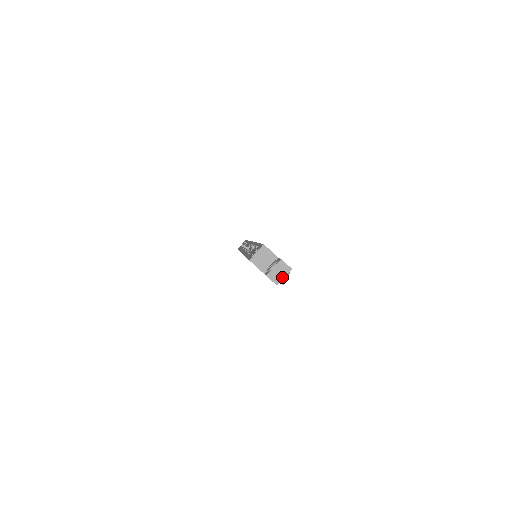
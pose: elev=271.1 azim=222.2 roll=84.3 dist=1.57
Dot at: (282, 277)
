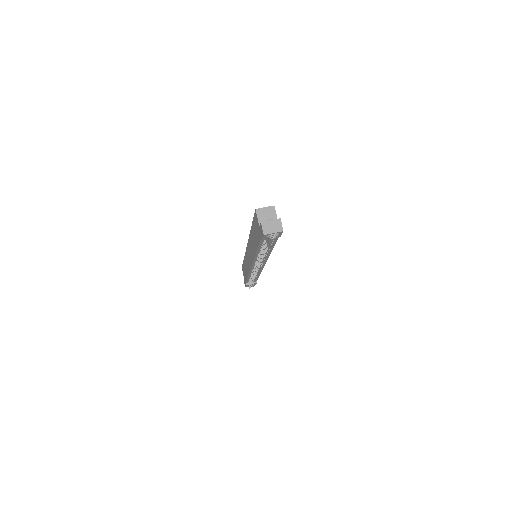
Dot at: (272, 231)
